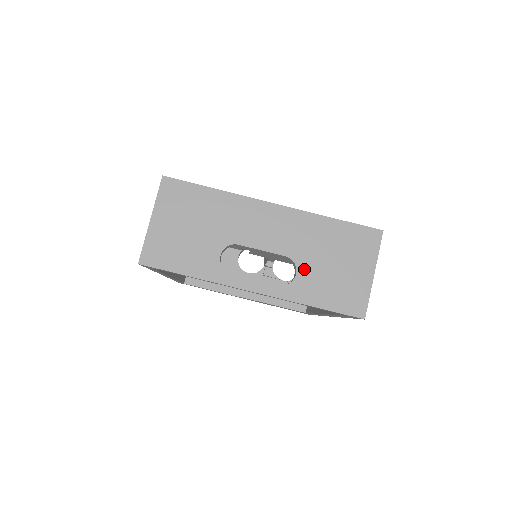
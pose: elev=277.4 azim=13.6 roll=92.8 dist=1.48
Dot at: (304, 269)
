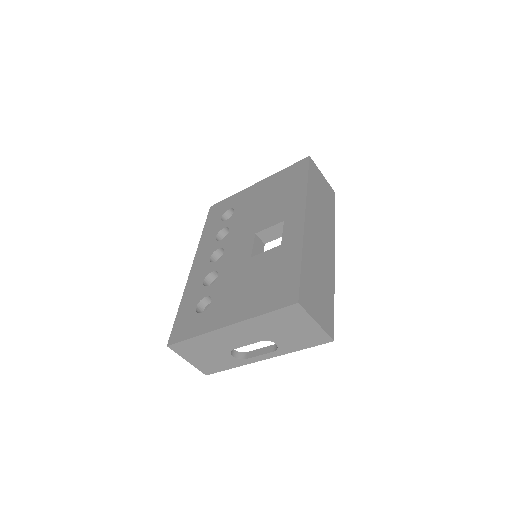
Dot at: (277, 340)
